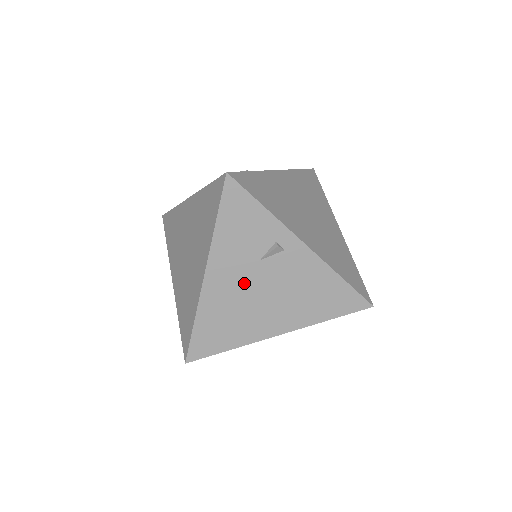
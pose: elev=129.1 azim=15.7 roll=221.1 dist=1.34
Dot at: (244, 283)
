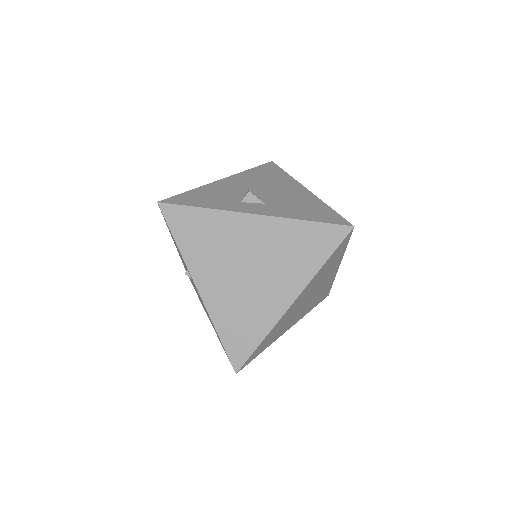
Dot at: occluded
